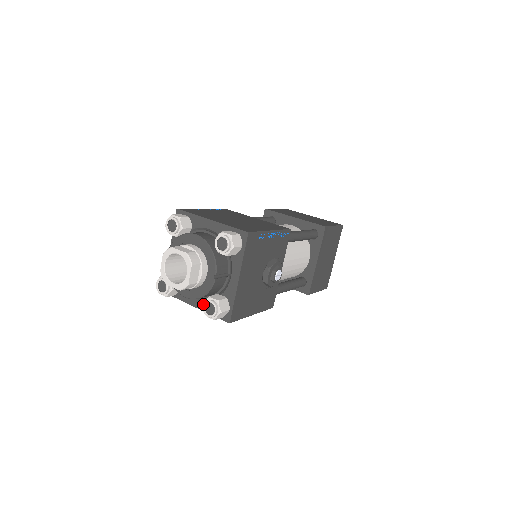
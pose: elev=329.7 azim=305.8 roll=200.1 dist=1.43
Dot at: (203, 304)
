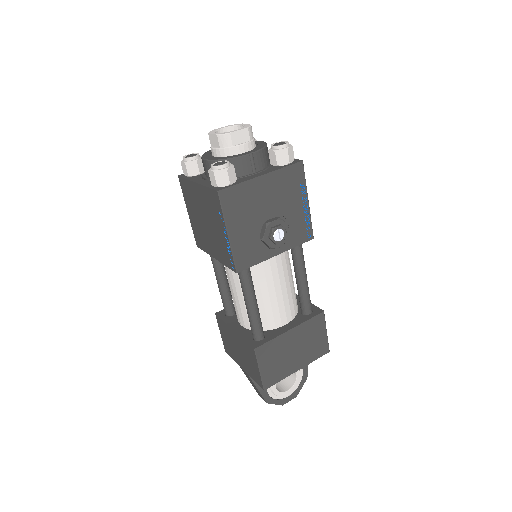
Dot at: (218, 161)
